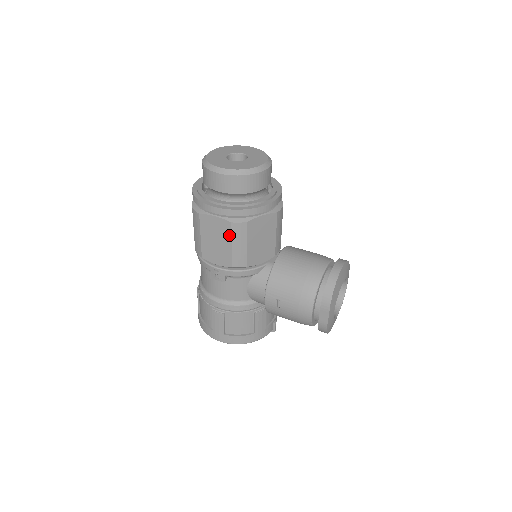
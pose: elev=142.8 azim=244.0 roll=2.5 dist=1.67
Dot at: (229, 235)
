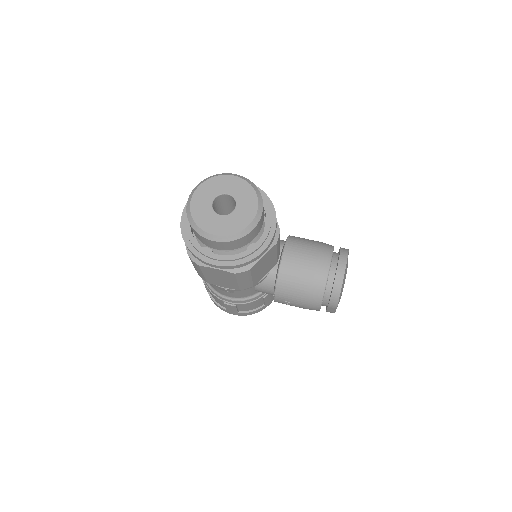
Dot at: (234, 278)
